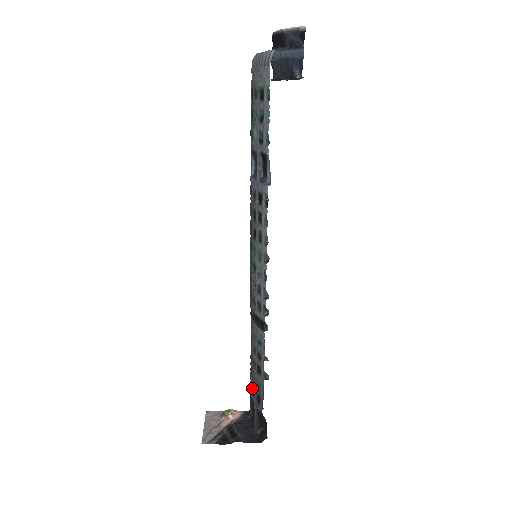
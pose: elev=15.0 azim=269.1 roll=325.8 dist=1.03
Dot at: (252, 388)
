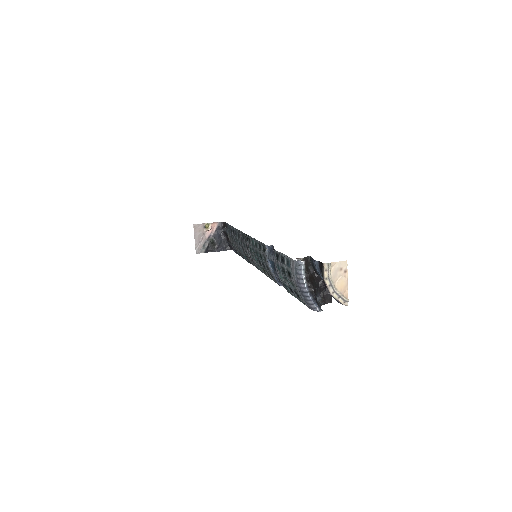
Dot at: (231, 242)
